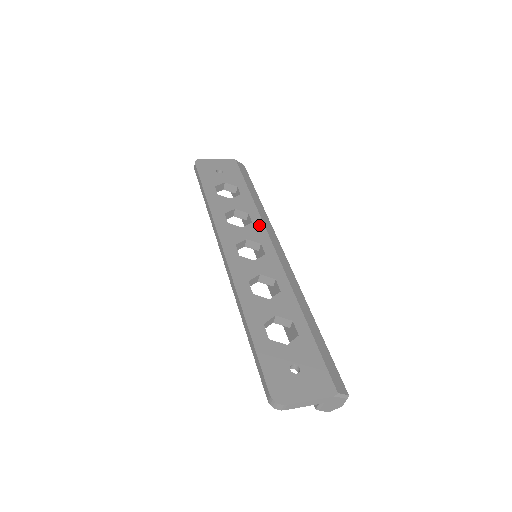
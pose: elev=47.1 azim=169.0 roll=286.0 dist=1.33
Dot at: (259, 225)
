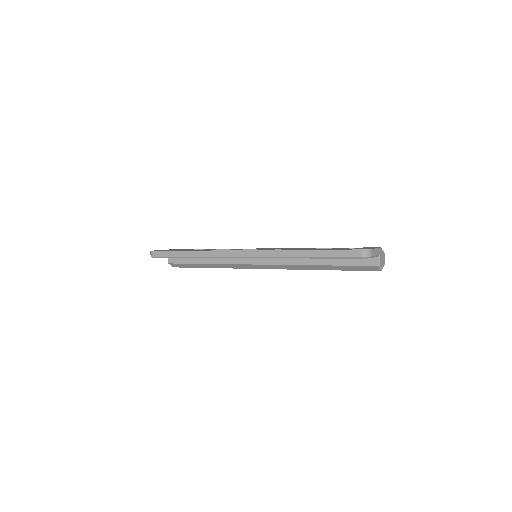
Dot at: occluded
